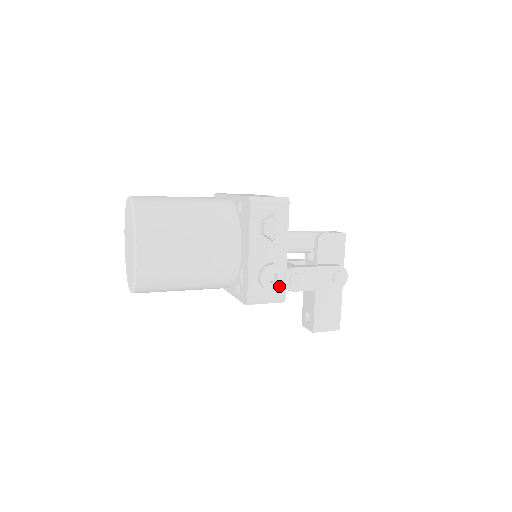
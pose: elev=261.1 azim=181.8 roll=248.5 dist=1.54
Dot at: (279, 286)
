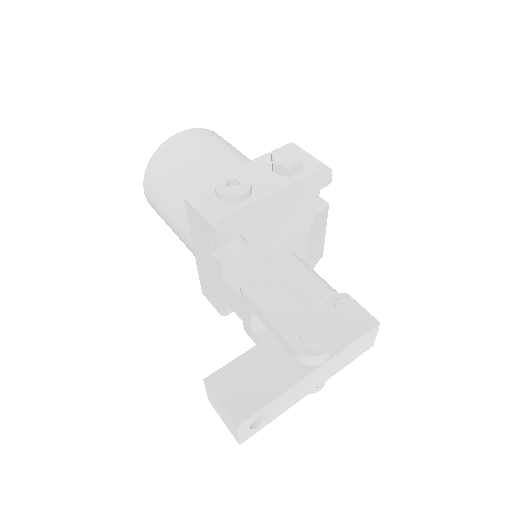
Dot at: (228, 194)
